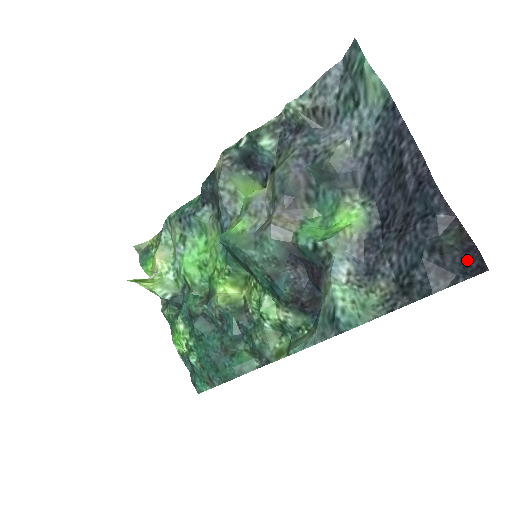
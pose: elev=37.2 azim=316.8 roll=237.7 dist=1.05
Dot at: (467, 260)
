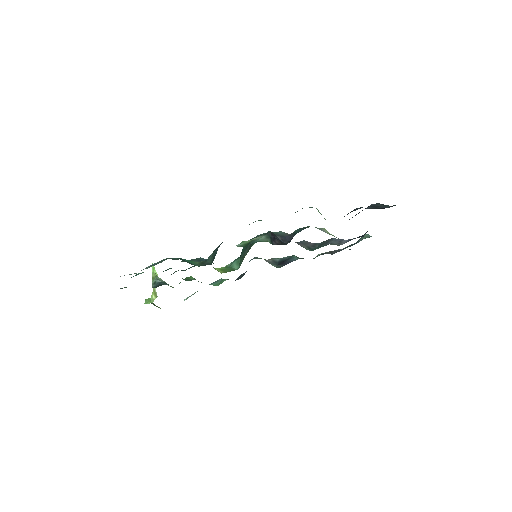
Dot at: occluded
